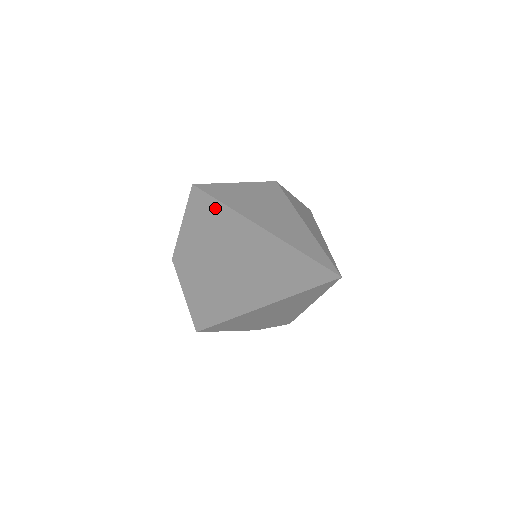
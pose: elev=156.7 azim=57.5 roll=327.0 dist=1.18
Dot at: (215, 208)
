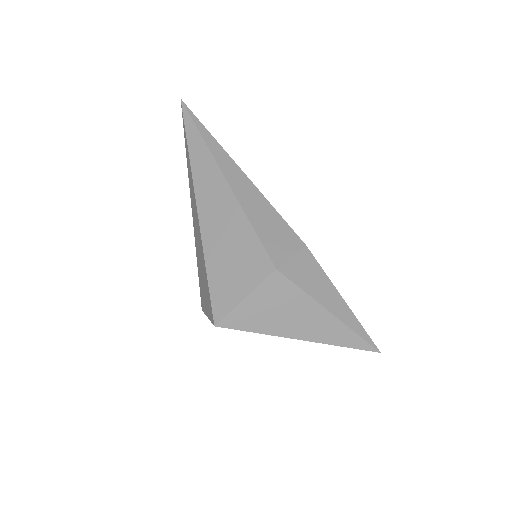
Dot at: occluded
